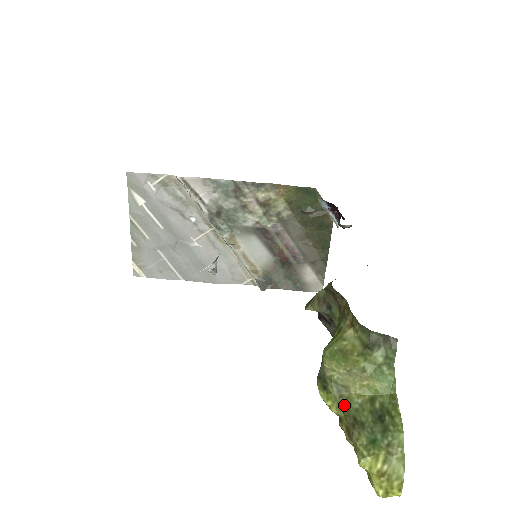
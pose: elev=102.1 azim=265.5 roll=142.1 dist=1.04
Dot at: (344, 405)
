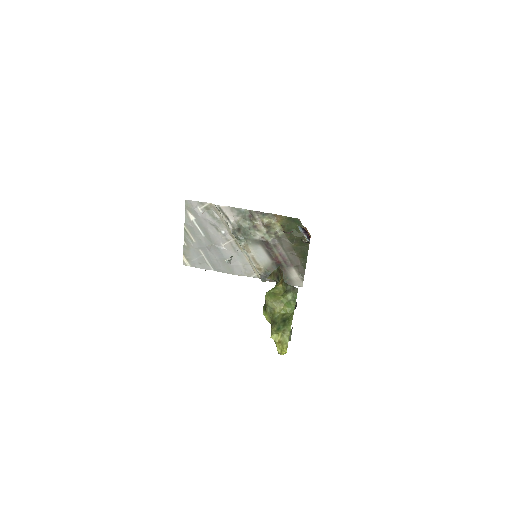
Dot at: (271, 316)
